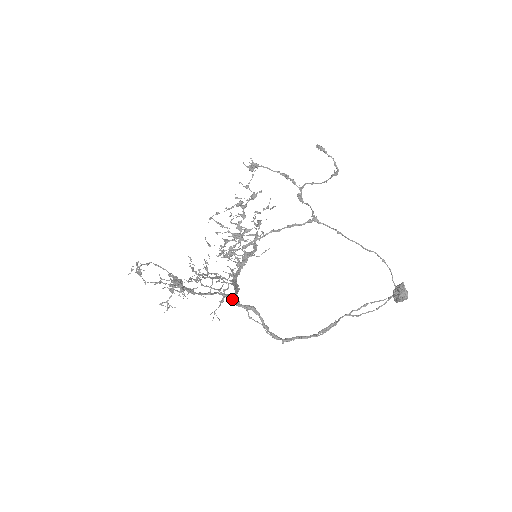
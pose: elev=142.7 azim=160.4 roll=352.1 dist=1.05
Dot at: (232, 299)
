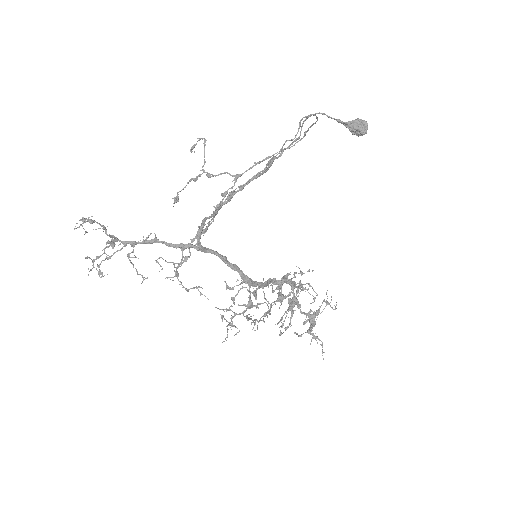
Dot at: (198, 246)
